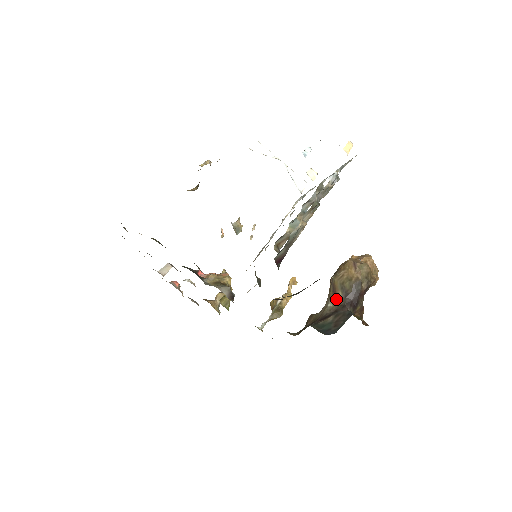
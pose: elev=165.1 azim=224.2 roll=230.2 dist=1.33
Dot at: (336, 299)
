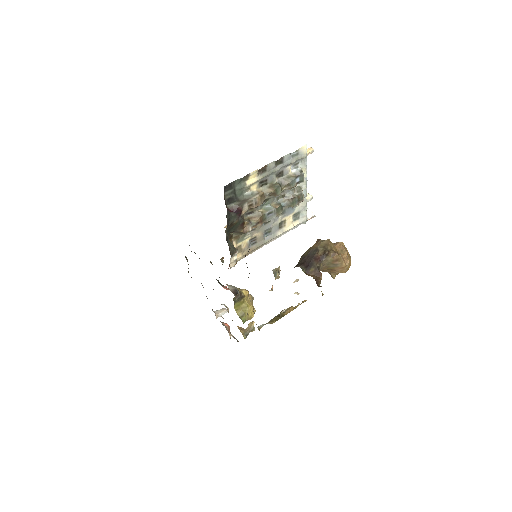
Dot at: (296, 265)
